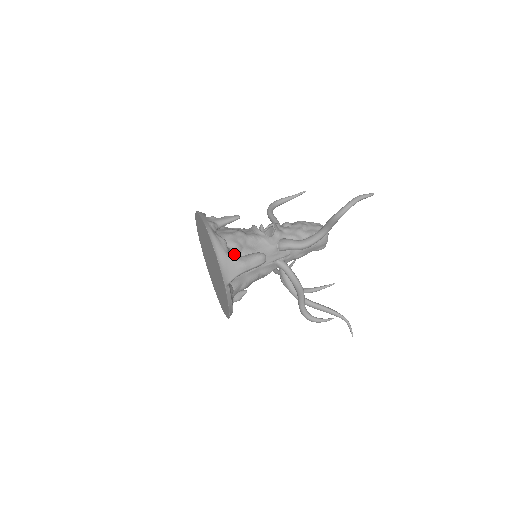
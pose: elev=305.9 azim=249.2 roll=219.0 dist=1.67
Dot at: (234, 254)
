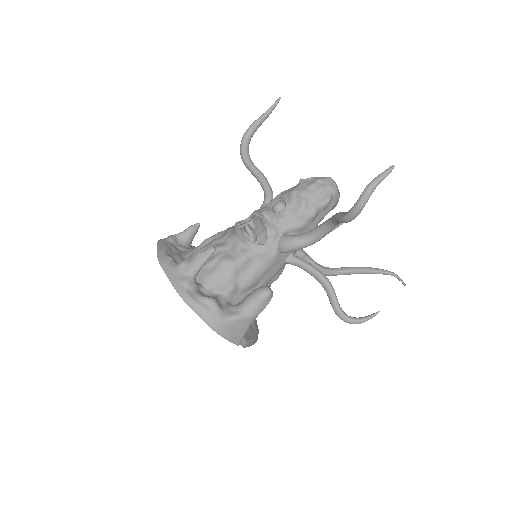
Dot at: (231, 296)
